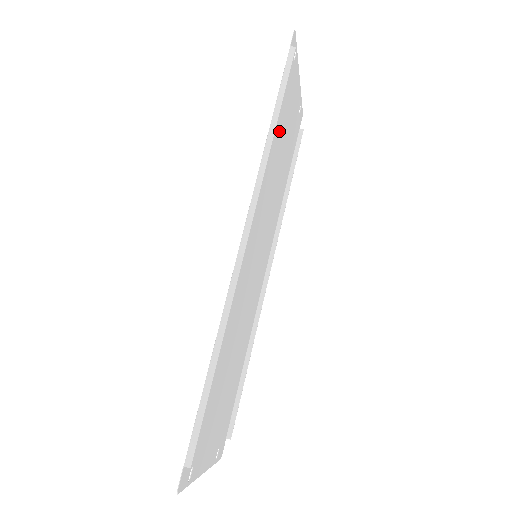
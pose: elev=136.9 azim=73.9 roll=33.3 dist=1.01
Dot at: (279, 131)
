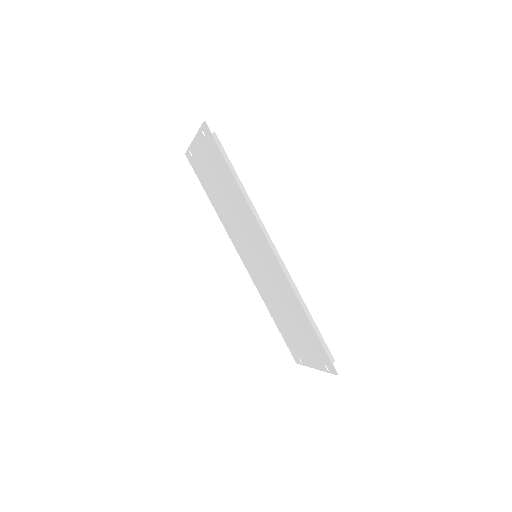
Dot at: (225, 182)
